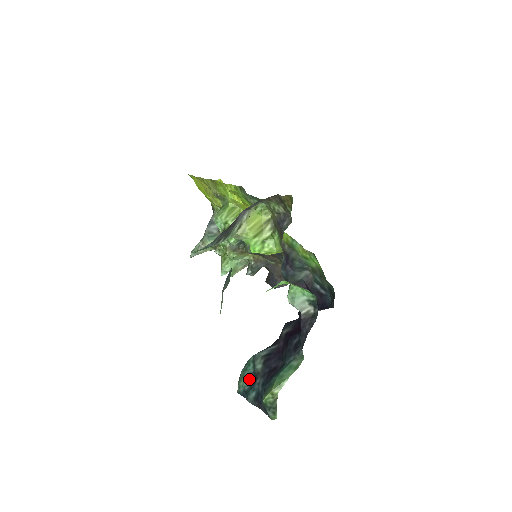
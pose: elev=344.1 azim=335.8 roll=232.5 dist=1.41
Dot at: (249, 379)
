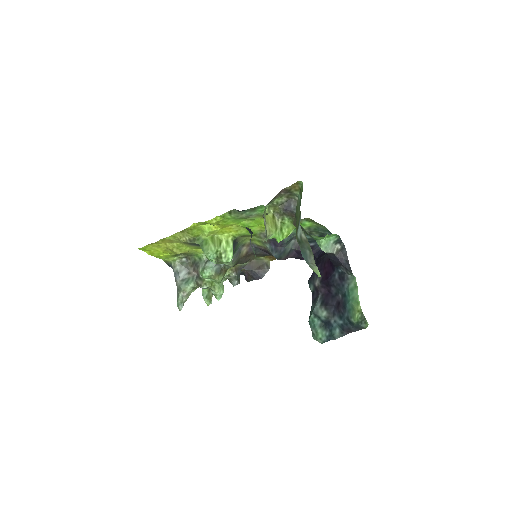
Dot at: (323, 328)
